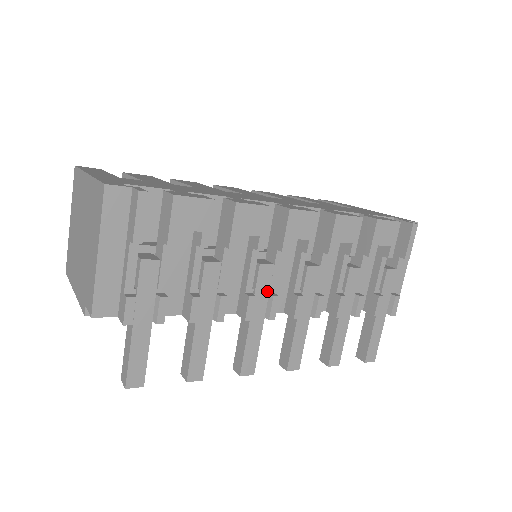
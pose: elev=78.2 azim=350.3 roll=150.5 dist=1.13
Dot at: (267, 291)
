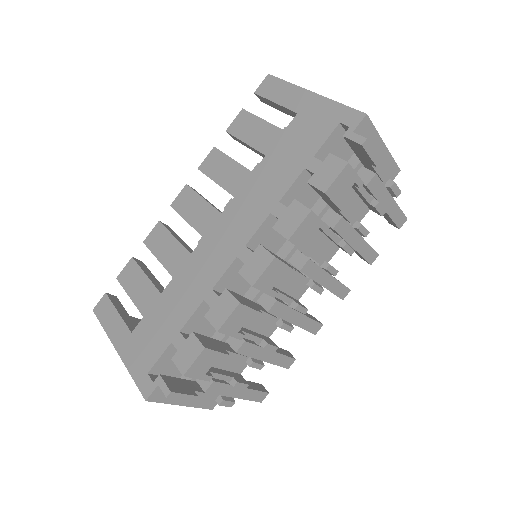
Dot at: (288, 309)
